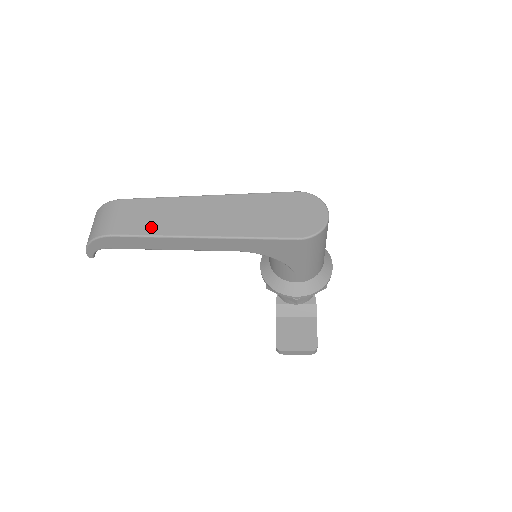
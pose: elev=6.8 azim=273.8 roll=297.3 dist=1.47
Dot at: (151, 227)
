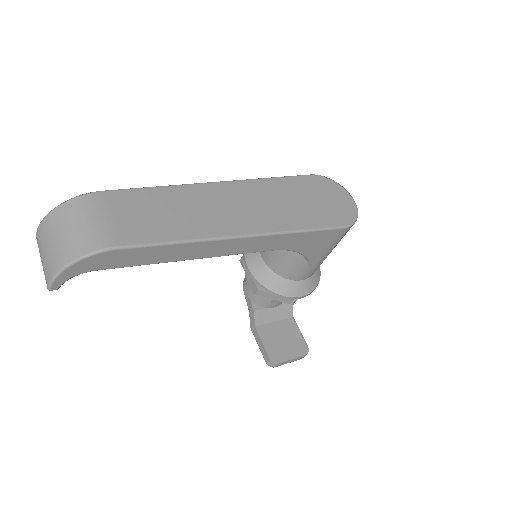
Dot at: (172, 229)
